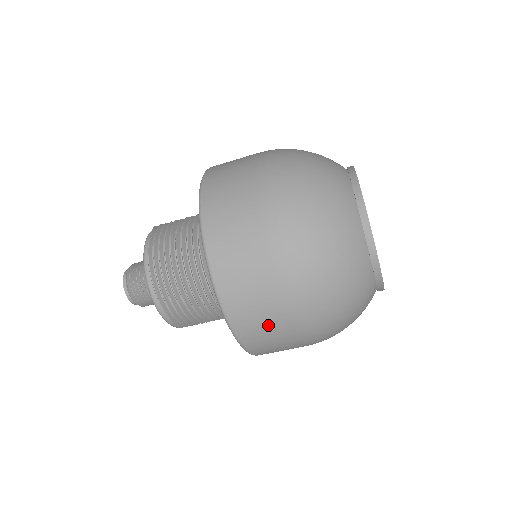
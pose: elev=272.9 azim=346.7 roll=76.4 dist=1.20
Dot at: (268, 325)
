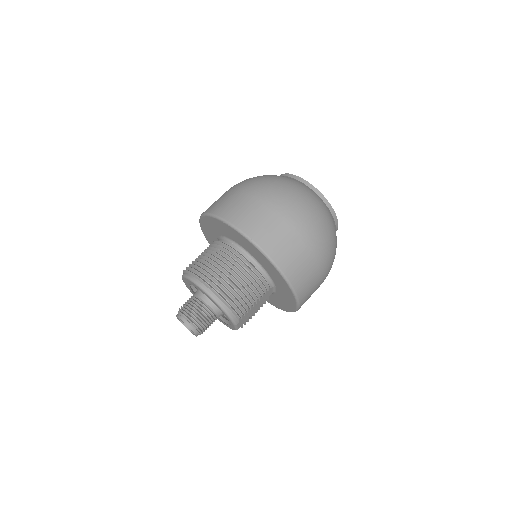
Dot at: (295, 251)
